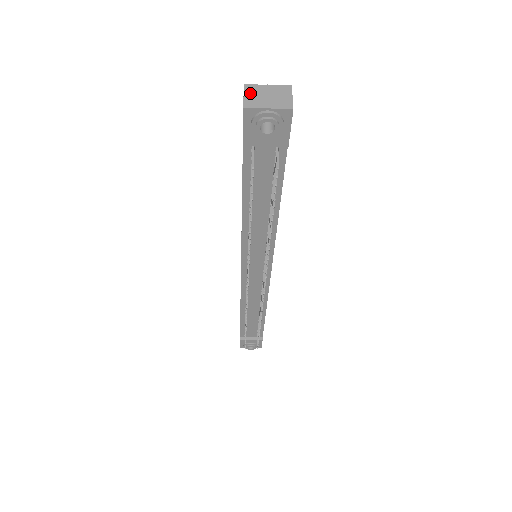
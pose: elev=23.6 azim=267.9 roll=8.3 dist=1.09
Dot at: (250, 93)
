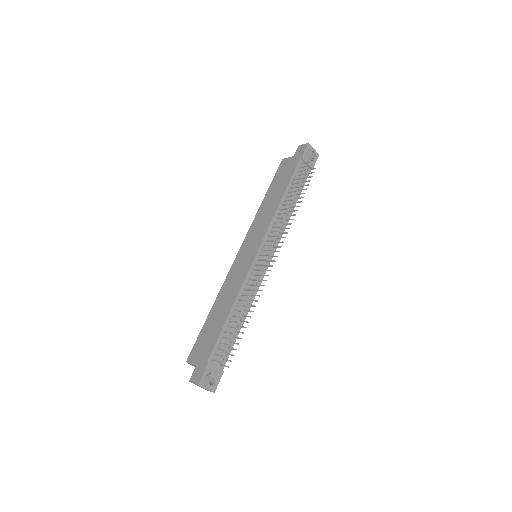
Dot at: occluded
